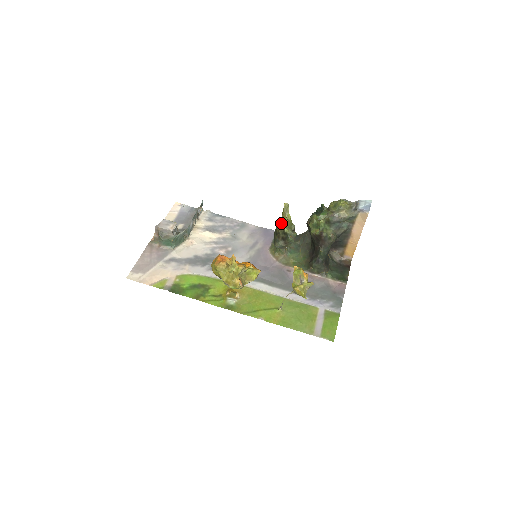
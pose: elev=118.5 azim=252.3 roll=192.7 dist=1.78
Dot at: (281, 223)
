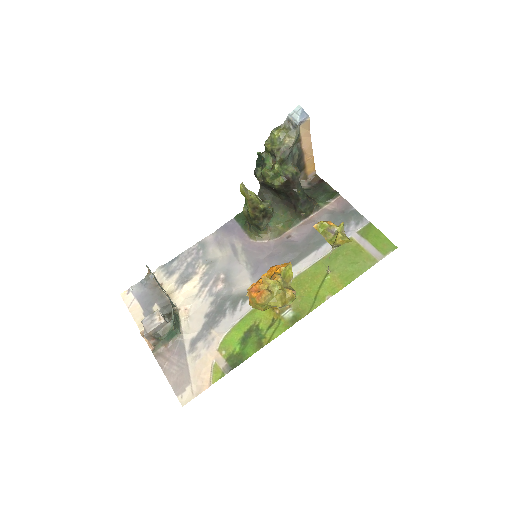
Dot at: (252, 206)
